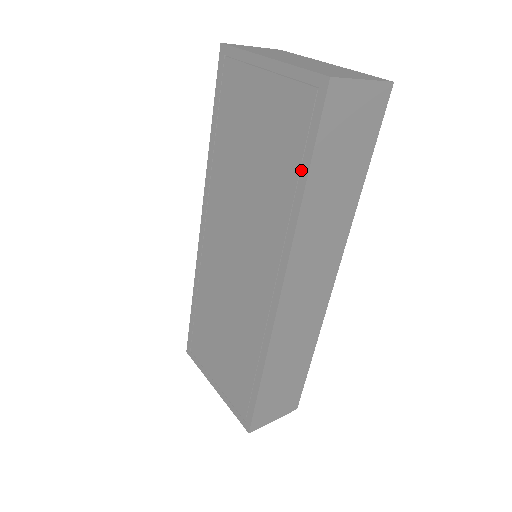
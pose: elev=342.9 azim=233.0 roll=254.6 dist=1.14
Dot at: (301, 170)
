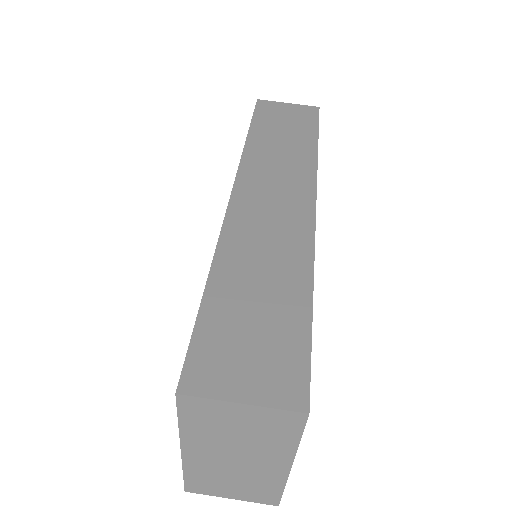
Dot at: occluded
